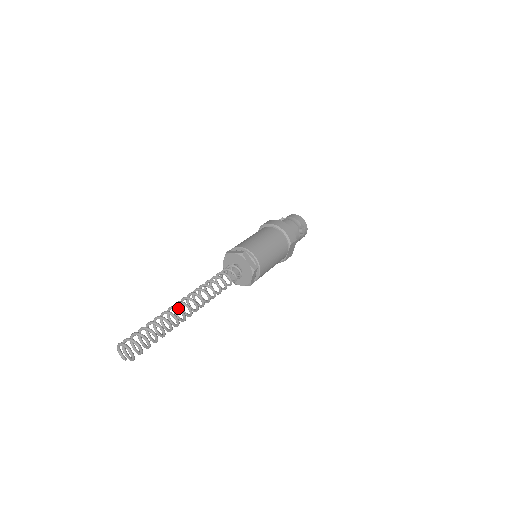
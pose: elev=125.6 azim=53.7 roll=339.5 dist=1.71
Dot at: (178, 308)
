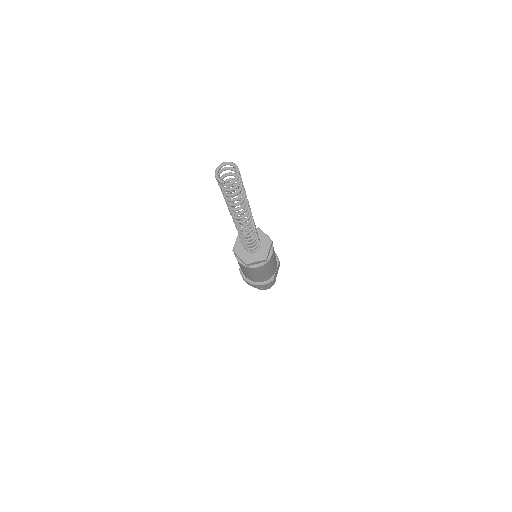
Dot at: occluded
